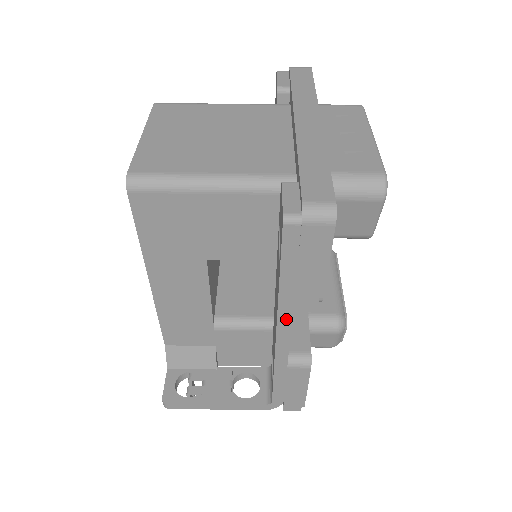
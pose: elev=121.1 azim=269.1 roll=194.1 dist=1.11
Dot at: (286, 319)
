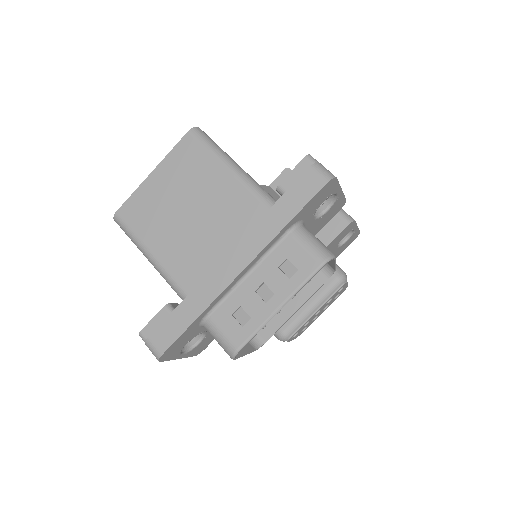
Dot at: occluded
